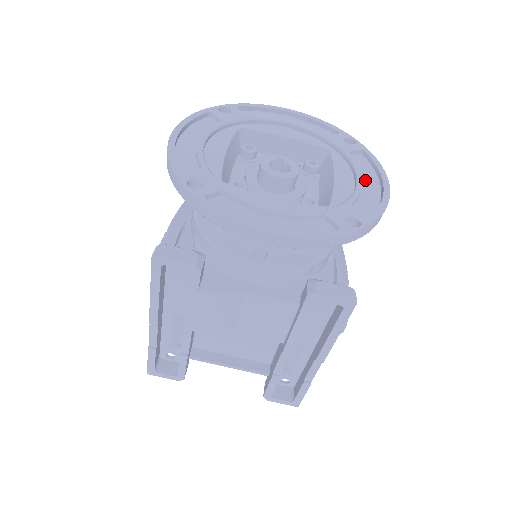
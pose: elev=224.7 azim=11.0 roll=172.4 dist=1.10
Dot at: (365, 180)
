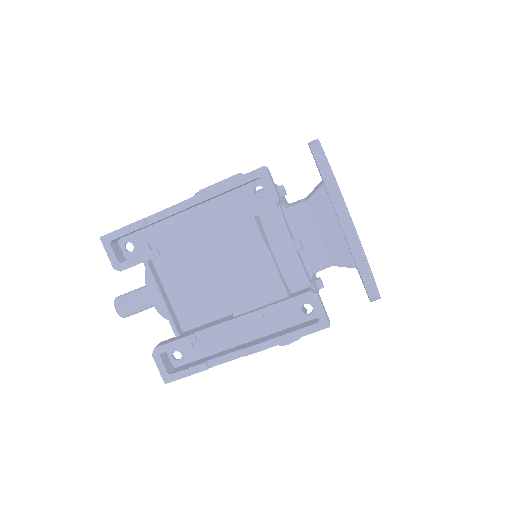
Dot at: occluded
